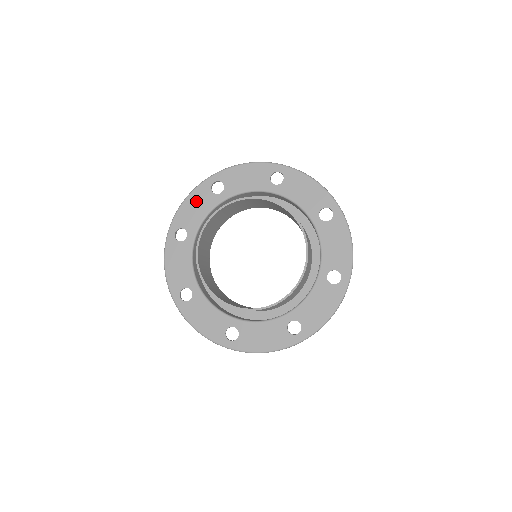
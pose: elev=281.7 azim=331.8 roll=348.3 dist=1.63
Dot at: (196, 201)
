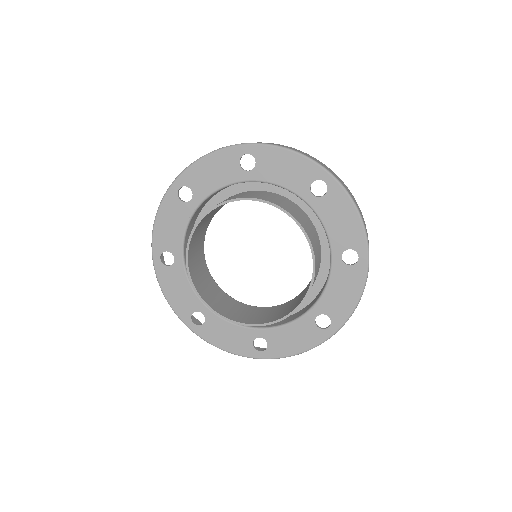
Dot at: (217, 165)
